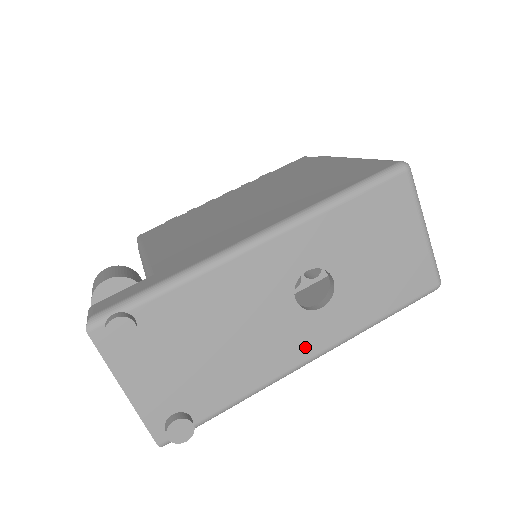
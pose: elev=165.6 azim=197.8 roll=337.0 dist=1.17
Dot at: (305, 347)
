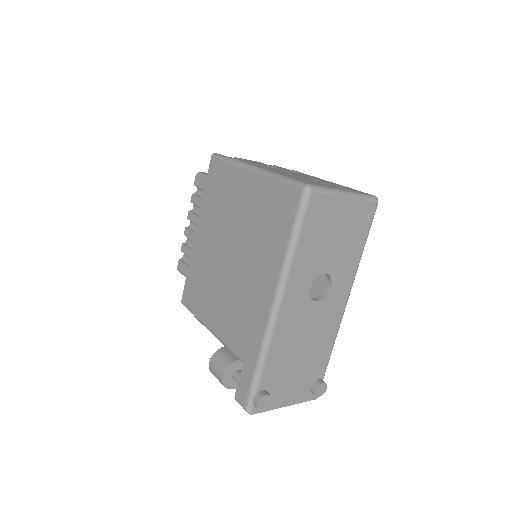
Dot at: (339, 306)
